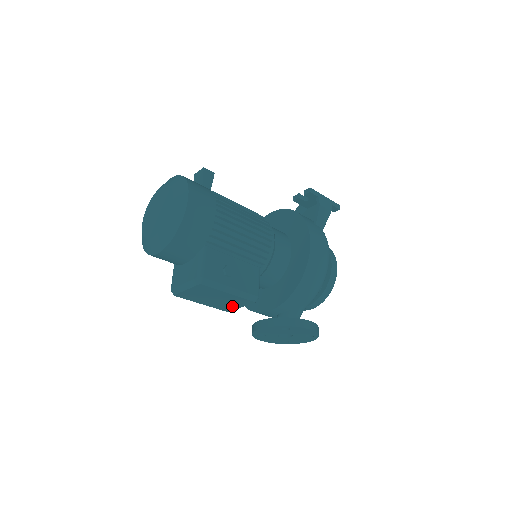
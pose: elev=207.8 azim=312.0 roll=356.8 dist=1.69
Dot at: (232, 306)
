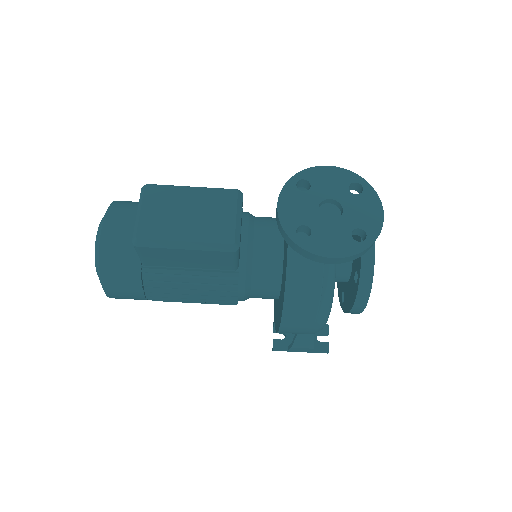
Dot at: (224, 221)
